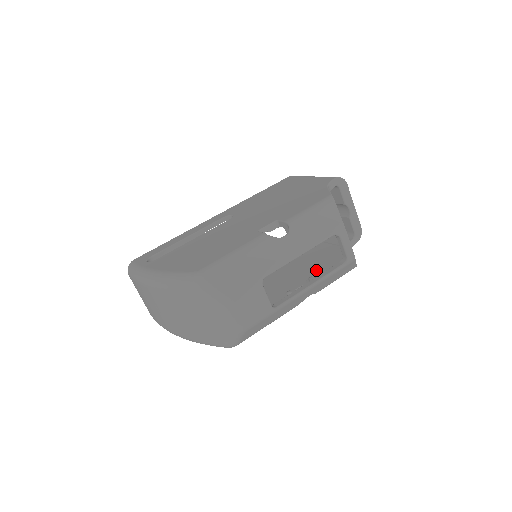
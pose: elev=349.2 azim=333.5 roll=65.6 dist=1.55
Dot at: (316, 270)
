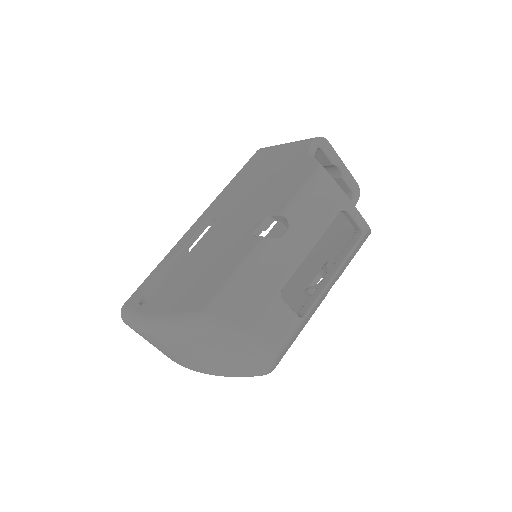
Dot at: (326, 249)
